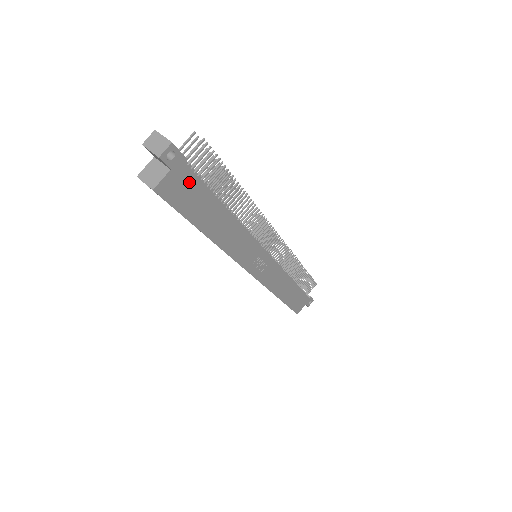
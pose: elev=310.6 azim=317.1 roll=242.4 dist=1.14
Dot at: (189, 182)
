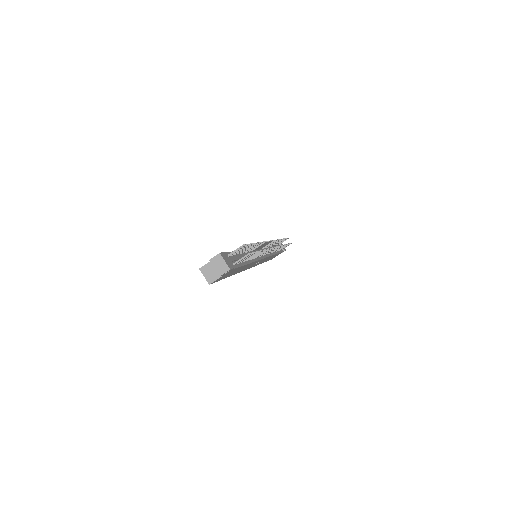
Dot at: (232, 271)
